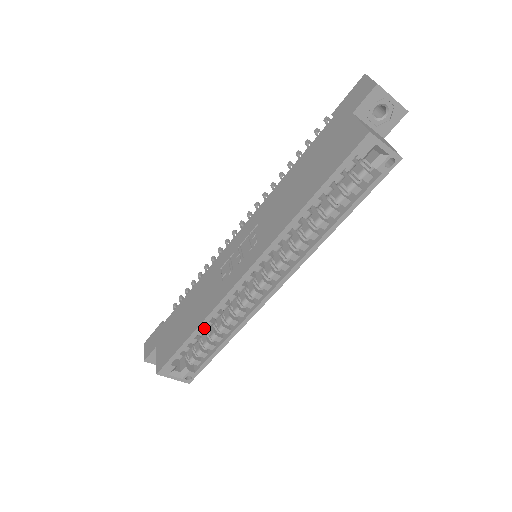
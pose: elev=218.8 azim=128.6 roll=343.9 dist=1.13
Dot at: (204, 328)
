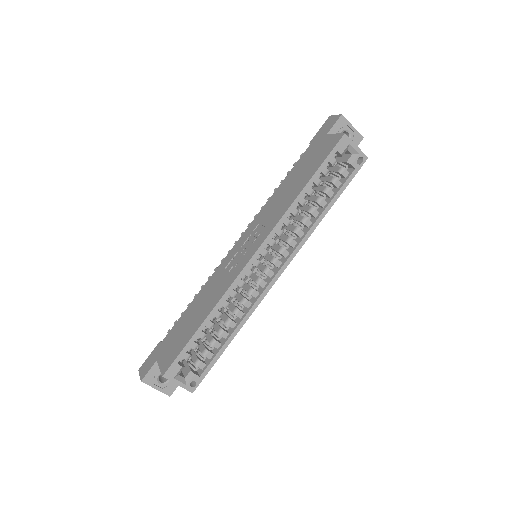
Dot at: (212, 322)
